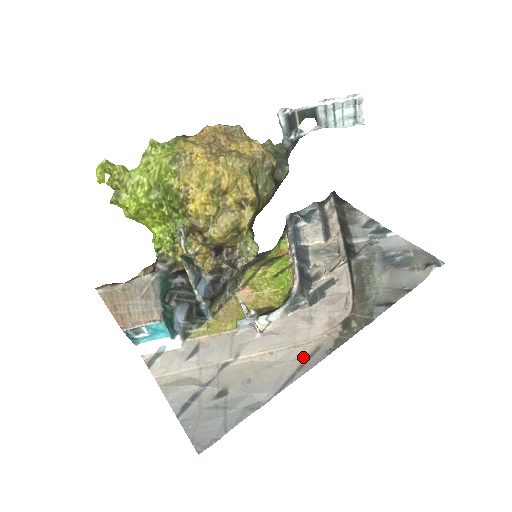
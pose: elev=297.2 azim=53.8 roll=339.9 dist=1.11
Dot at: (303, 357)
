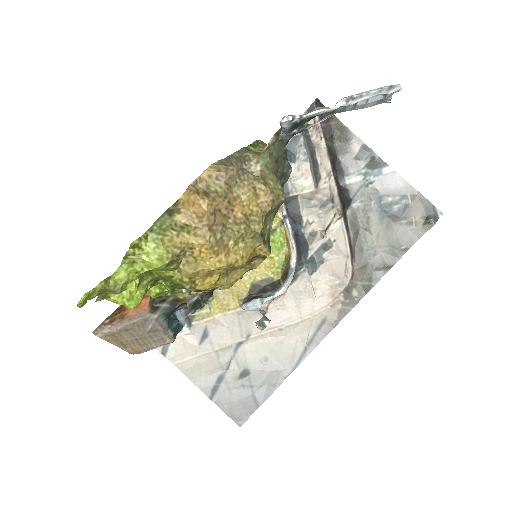
Dot at: (311, 331)
